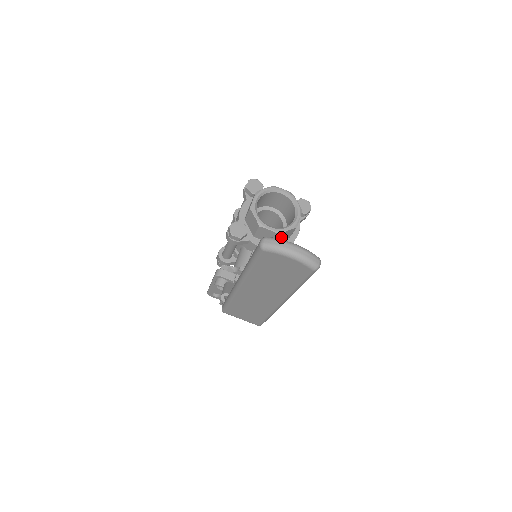
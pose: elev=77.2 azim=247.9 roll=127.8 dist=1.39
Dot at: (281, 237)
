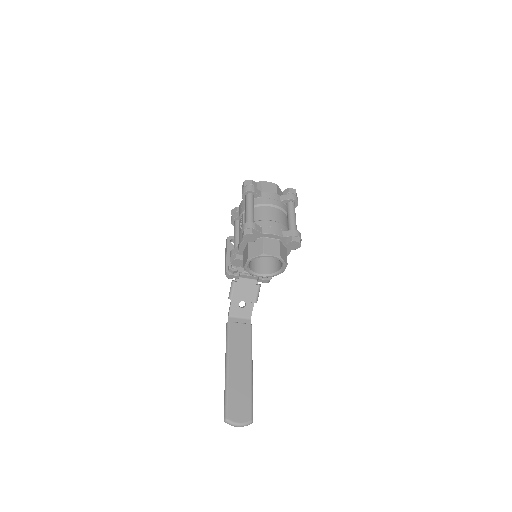
Dot at: (271, 267)
